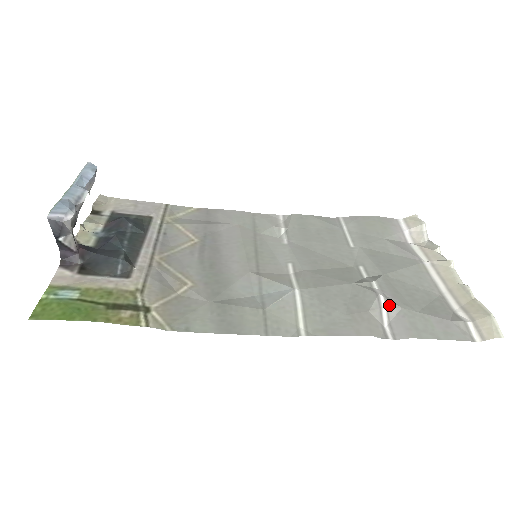
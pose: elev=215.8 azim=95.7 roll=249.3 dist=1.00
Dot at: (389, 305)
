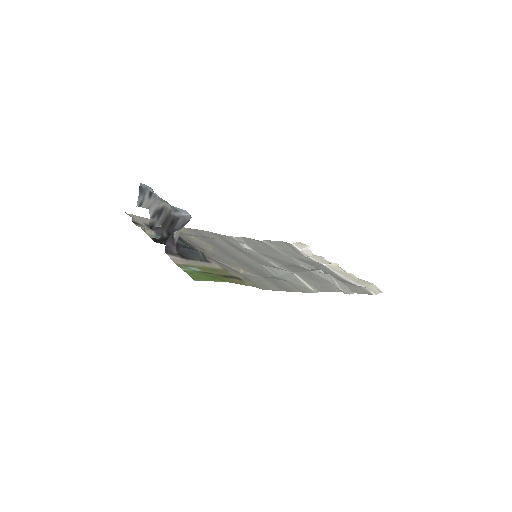
Dot at: (336, 280)
